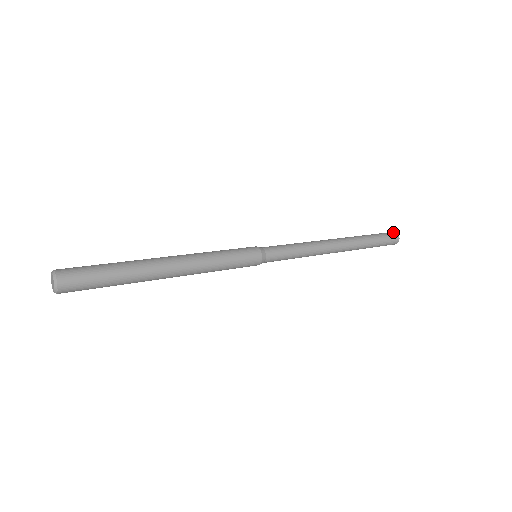
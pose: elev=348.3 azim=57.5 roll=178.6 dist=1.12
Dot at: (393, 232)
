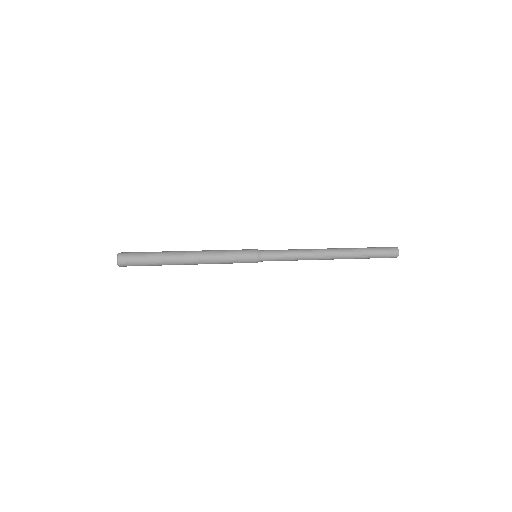
Dot at: (395, 250)
